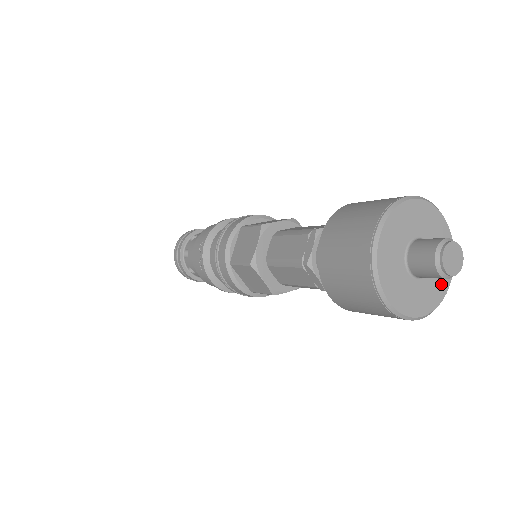
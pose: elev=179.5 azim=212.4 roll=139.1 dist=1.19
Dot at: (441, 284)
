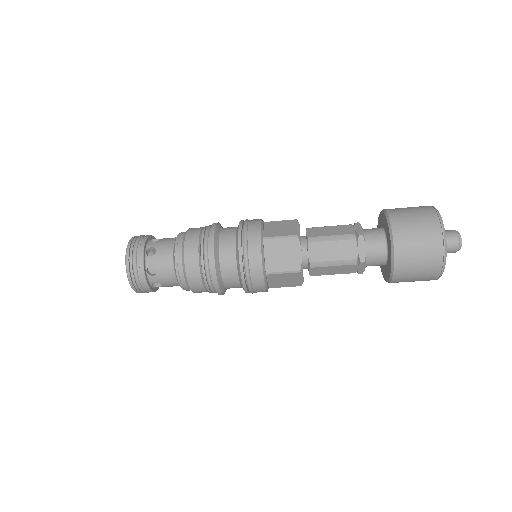
Dot at: occluded
